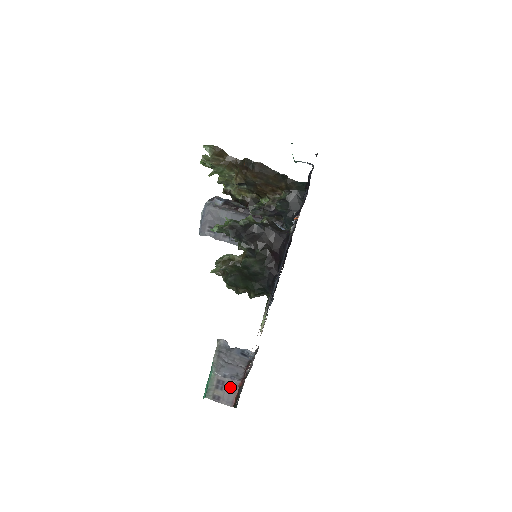
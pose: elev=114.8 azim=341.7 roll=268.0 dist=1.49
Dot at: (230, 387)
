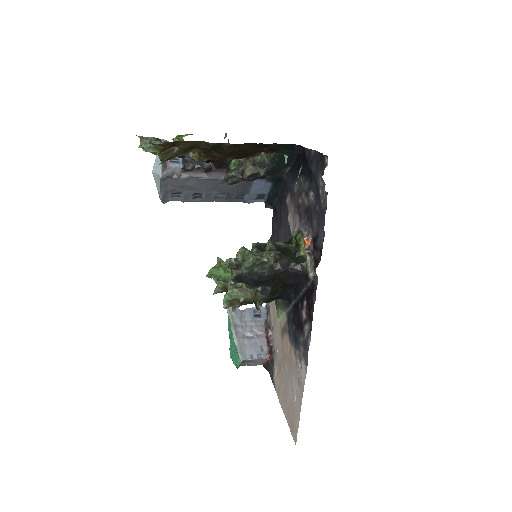
Dot at: (258, 361)
